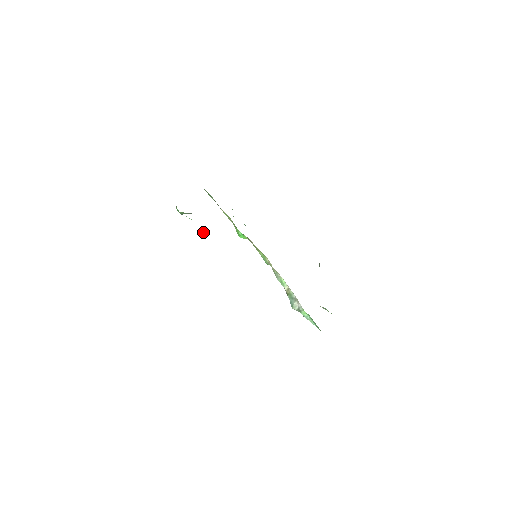
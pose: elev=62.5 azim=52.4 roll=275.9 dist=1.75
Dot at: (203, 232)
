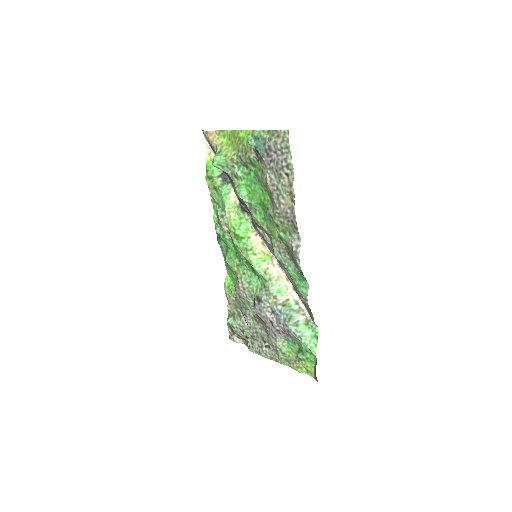
Dot at: (245, 195)
